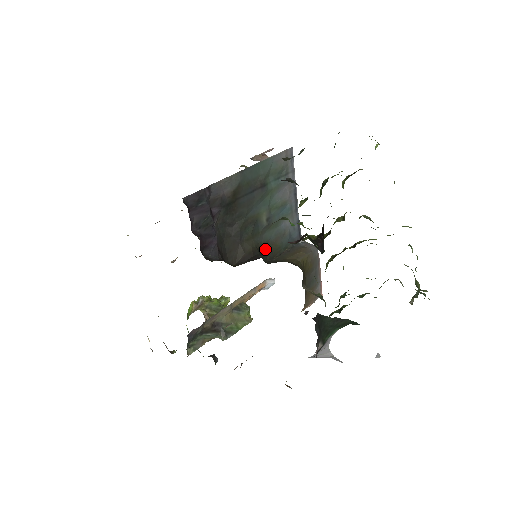
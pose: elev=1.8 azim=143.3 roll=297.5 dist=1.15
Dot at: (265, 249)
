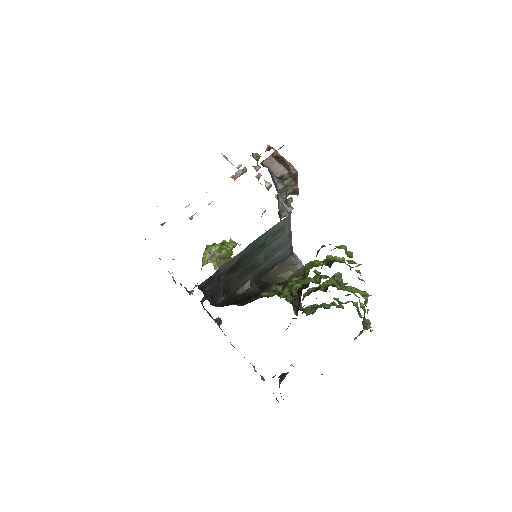
Dot at: (261, 272)
